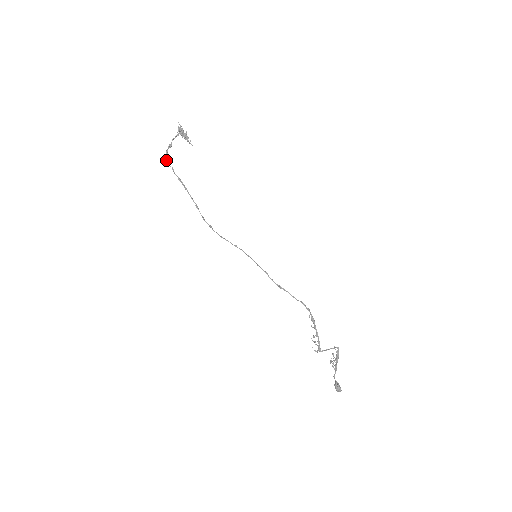
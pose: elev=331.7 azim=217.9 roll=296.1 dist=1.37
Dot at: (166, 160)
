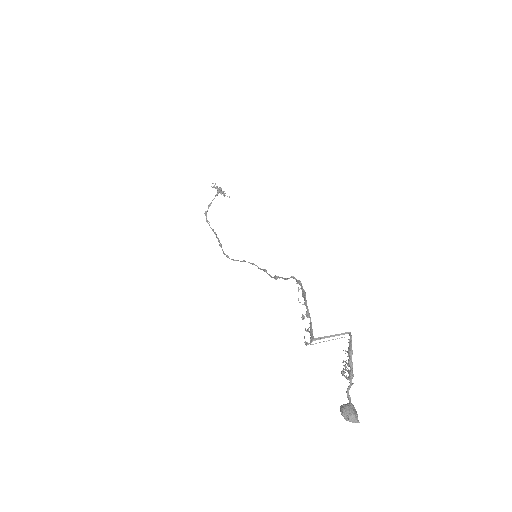
Dot at: (206, 219)
